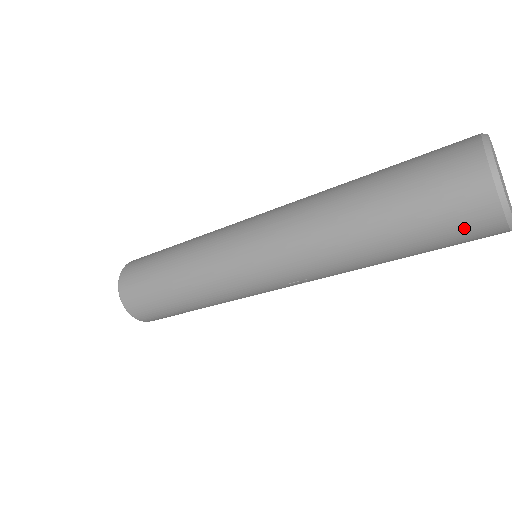
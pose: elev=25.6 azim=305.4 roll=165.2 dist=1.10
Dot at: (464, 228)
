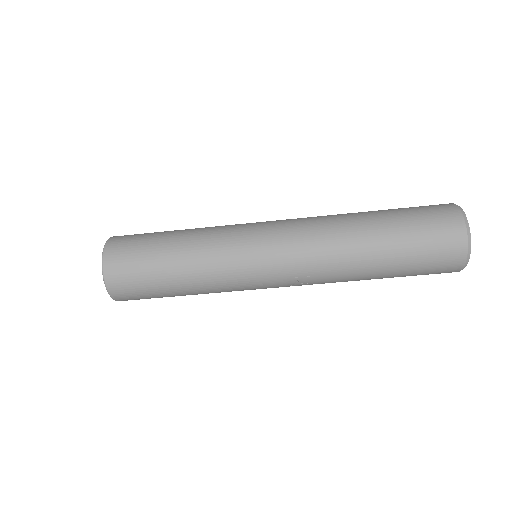
Dot at: (441, 254)
